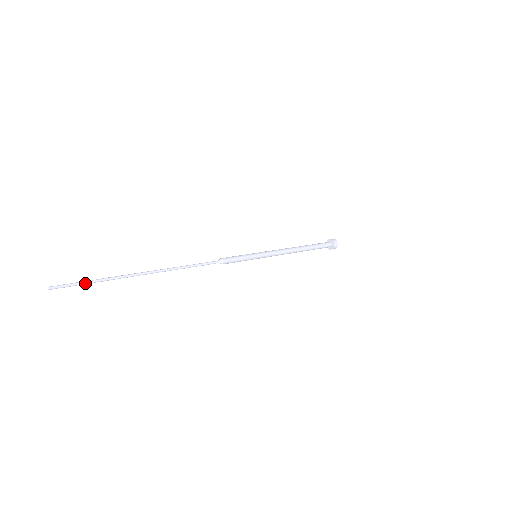
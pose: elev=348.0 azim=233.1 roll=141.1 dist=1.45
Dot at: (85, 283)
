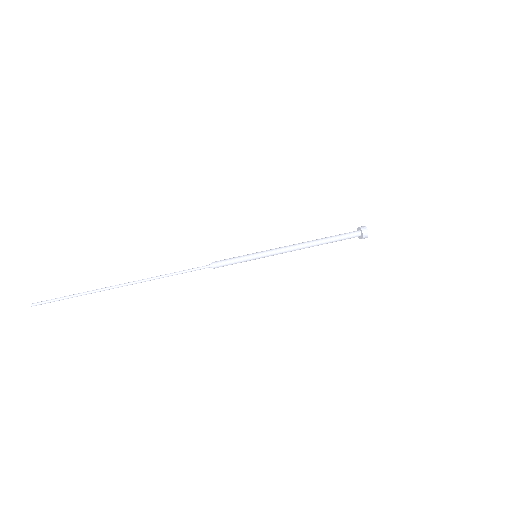
Dot at: occluded
